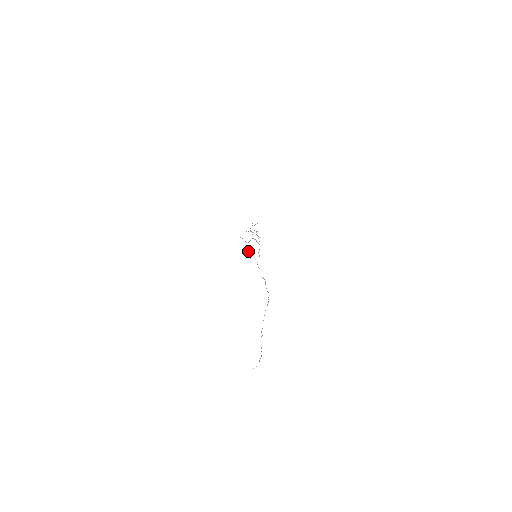
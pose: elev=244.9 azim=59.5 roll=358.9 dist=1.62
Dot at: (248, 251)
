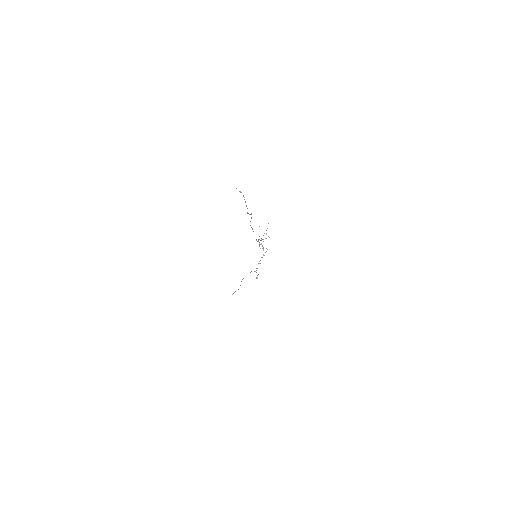
Dot at: occluded
